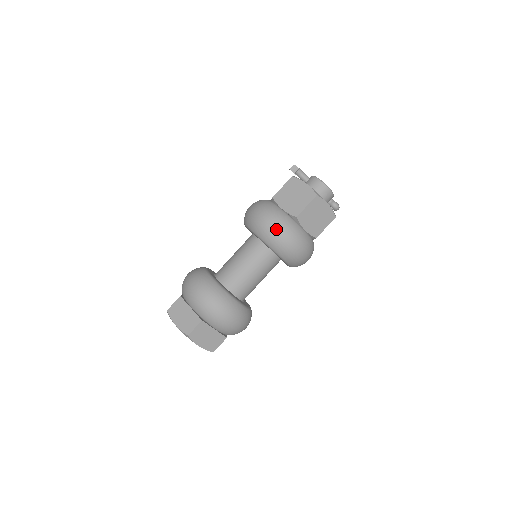
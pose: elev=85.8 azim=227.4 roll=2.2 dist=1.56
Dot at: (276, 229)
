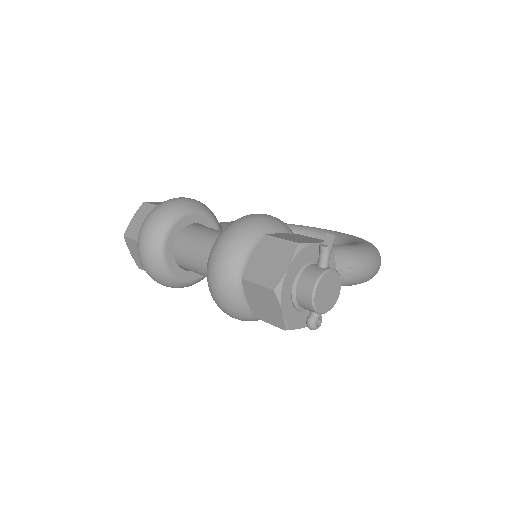
Dot at: (215, 261)
